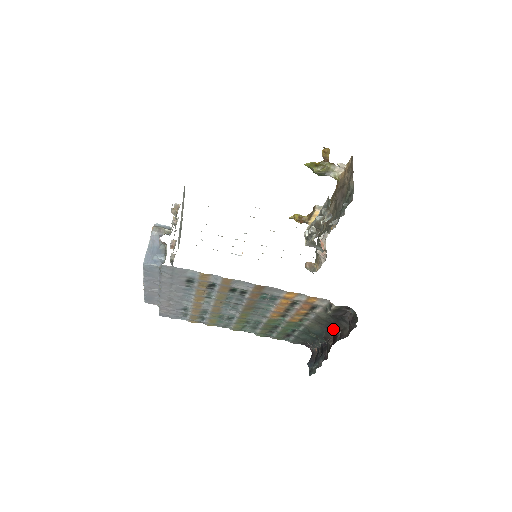
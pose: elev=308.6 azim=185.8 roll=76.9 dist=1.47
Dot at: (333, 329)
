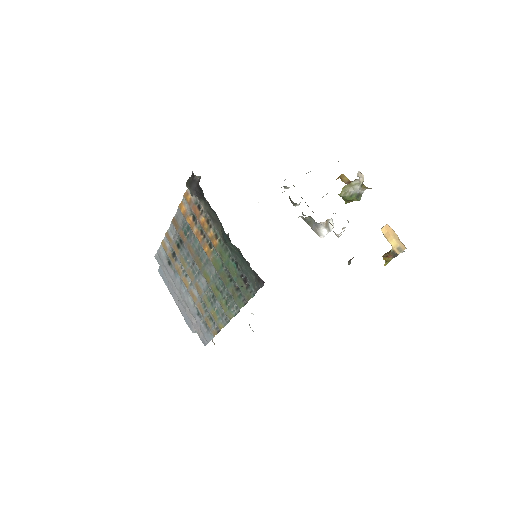
Dot at: occluded
